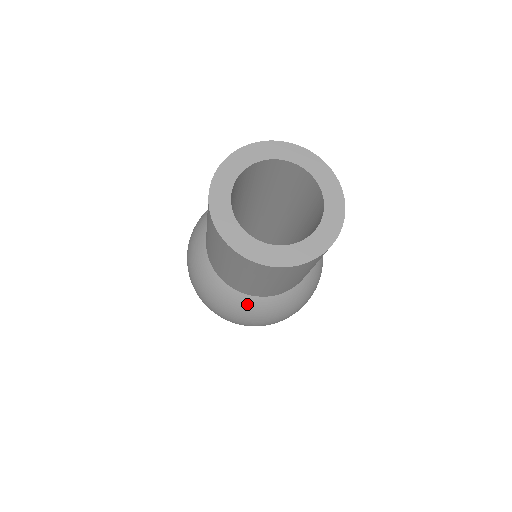
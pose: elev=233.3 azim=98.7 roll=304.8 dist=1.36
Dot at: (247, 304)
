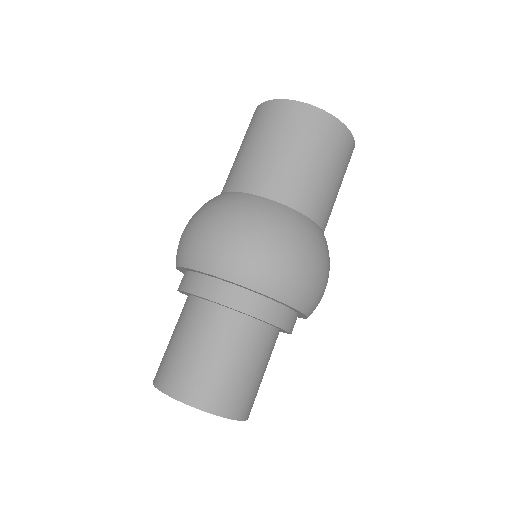
Dot at: (264, 206)
